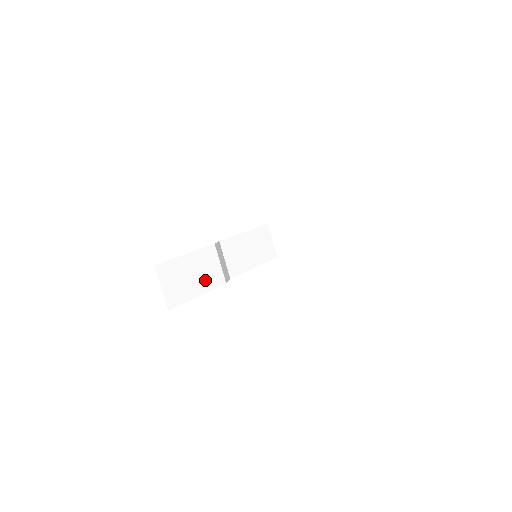
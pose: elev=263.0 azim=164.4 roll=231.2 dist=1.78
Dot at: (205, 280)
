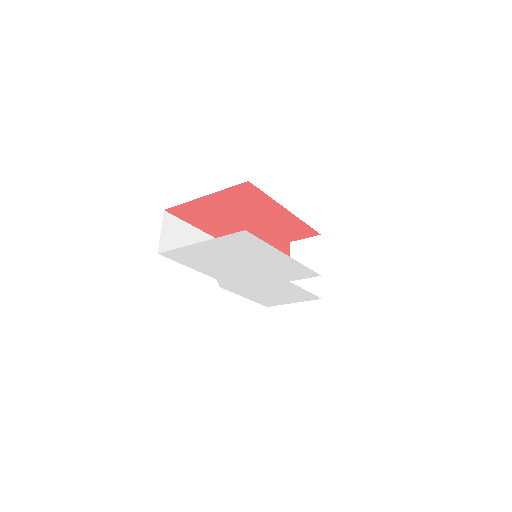
Dot at: occluded
